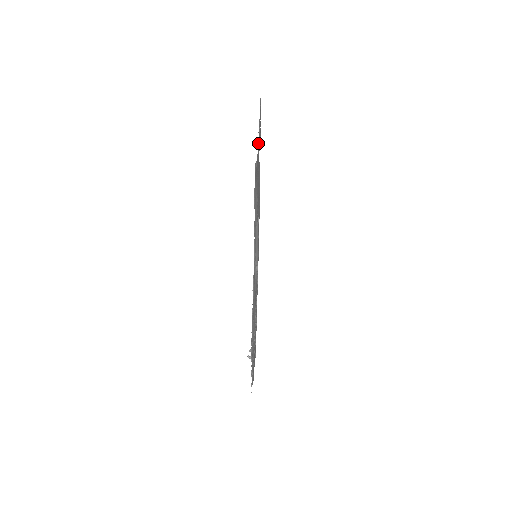
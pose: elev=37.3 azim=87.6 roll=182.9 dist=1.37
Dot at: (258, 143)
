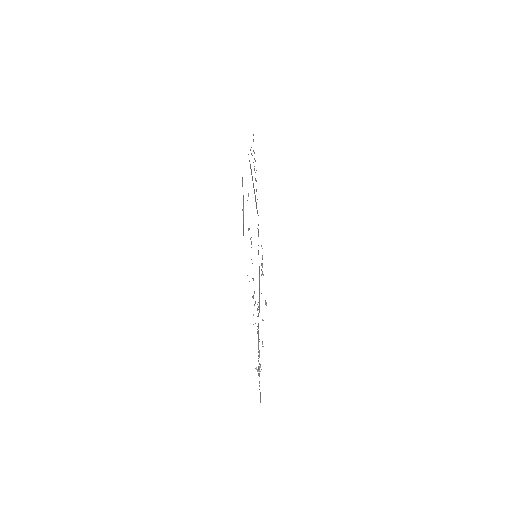
Dot at: occluded
